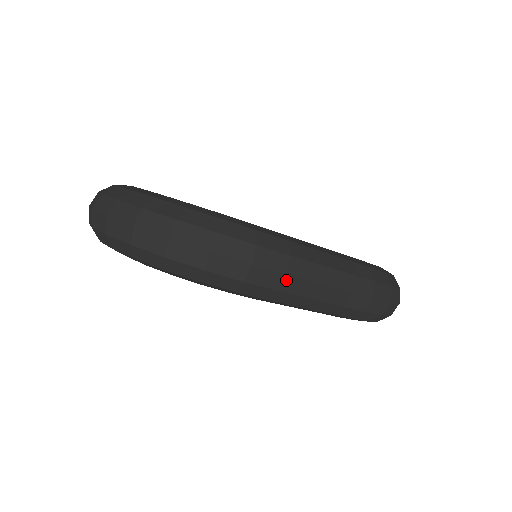
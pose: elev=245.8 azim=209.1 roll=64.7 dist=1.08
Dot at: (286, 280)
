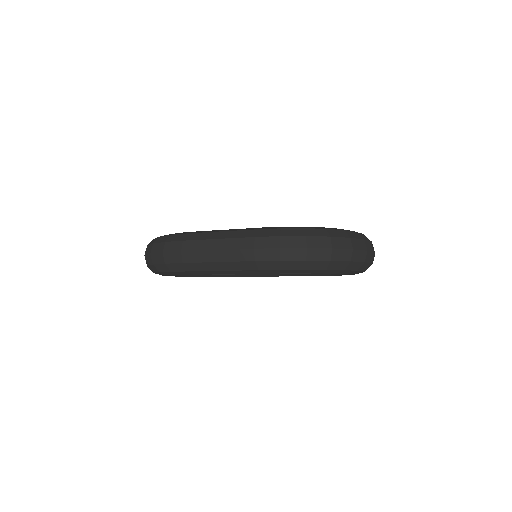
Dot at: (183, 255)
